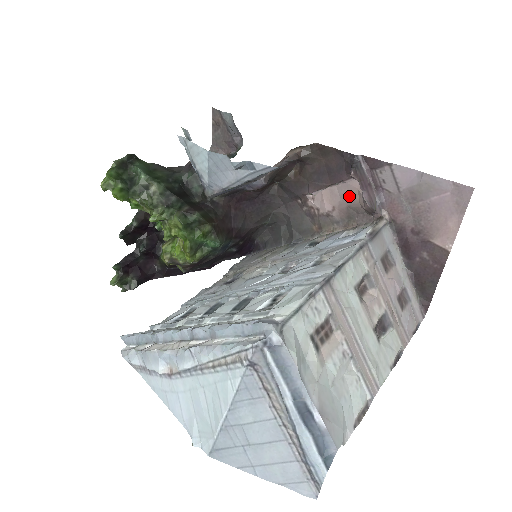
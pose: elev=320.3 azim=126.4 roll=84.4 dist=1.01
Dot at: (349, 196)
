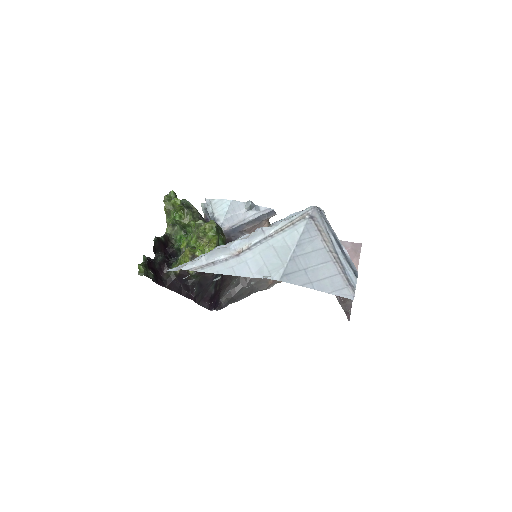
Dot at: occluded
